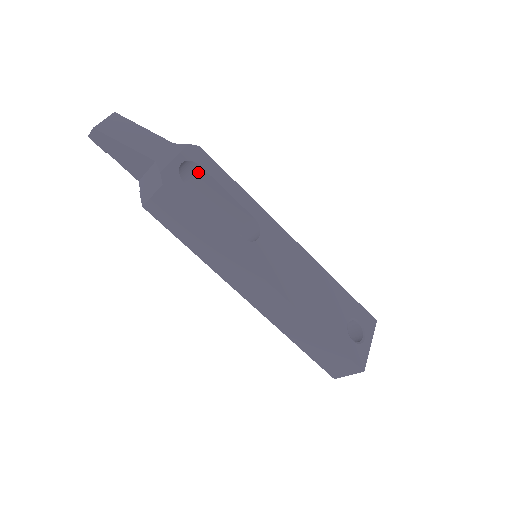
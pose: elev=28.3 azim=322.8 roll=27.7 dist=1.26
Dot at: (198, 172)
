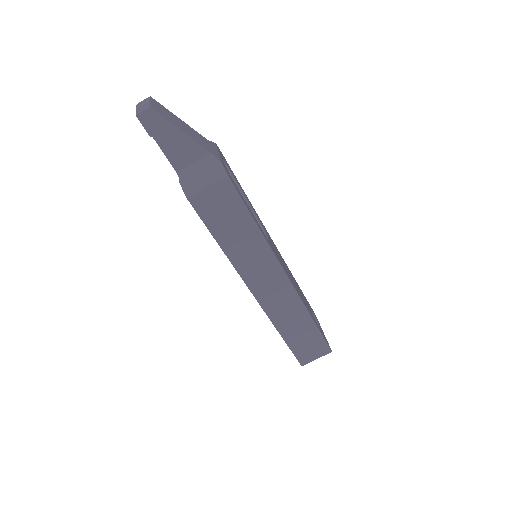
Dot at: occluded
